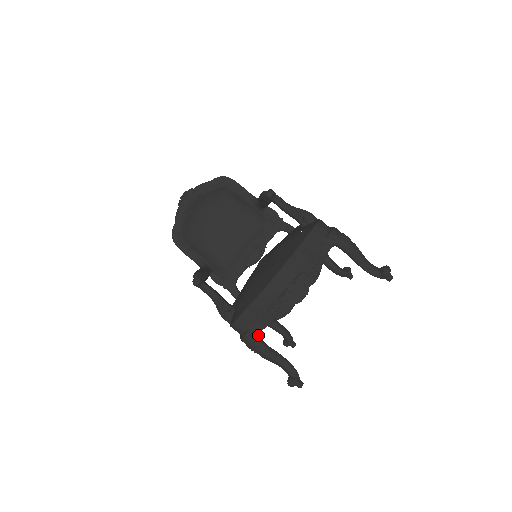
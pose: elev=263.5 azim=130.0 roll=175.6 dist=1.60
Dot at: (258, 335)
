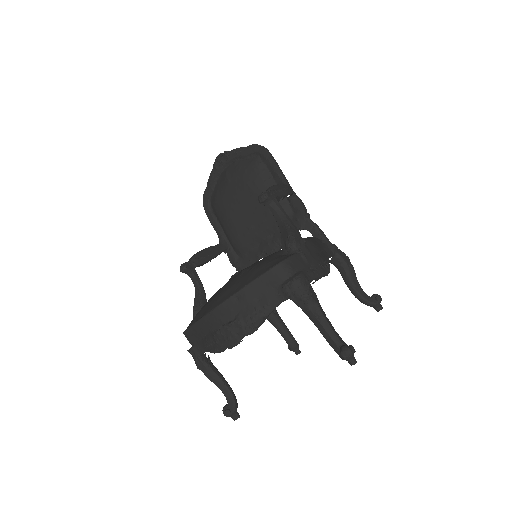
Dot at: (200, 355)
